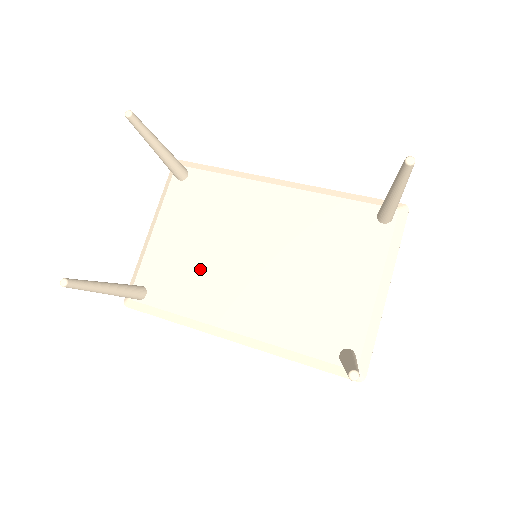
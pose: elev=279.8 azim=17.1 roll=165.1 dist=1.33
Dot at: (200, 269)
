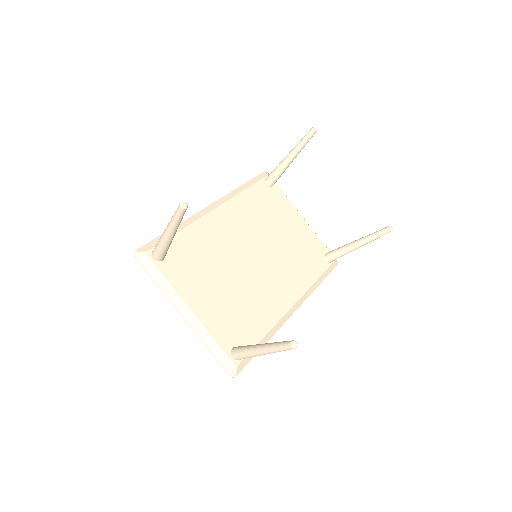
Dot at: (244, 297)
